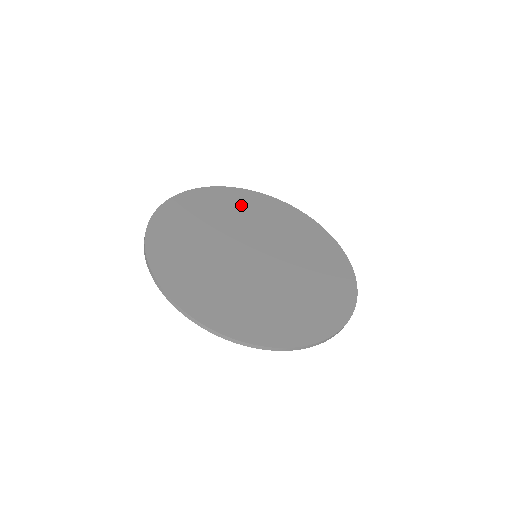
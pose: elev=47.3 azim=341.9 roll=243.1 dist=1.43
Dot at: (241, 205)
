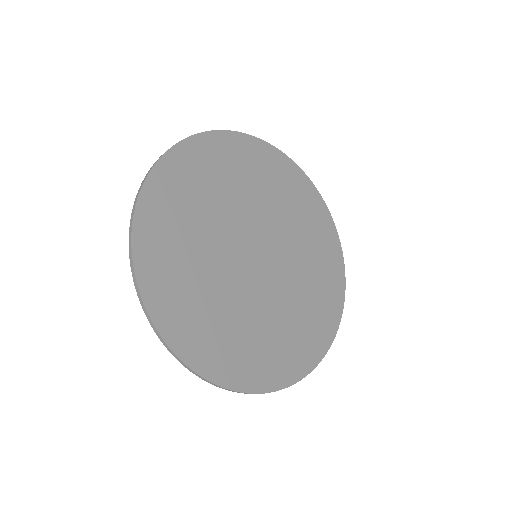
Dot at: (232, 167)
